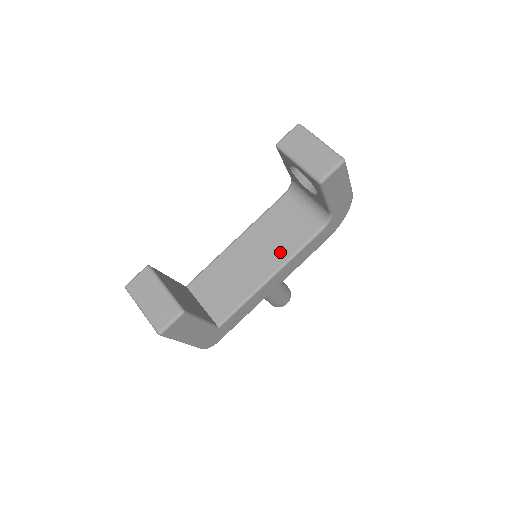
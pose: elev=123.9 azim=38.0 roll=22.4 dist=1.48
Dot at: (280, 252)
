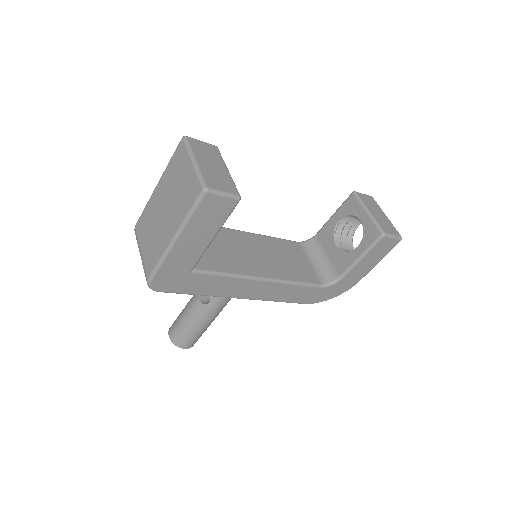
Dot at: (281, 270)
